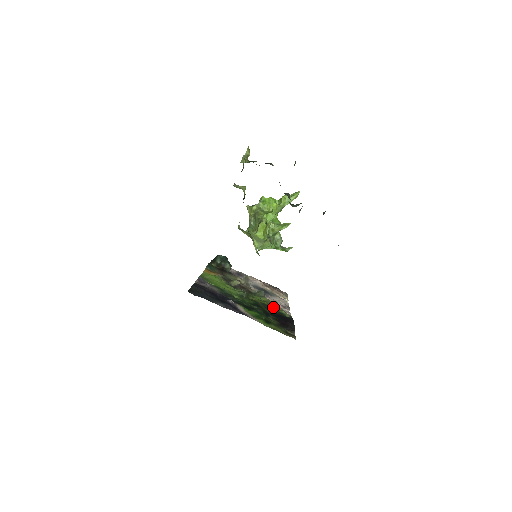
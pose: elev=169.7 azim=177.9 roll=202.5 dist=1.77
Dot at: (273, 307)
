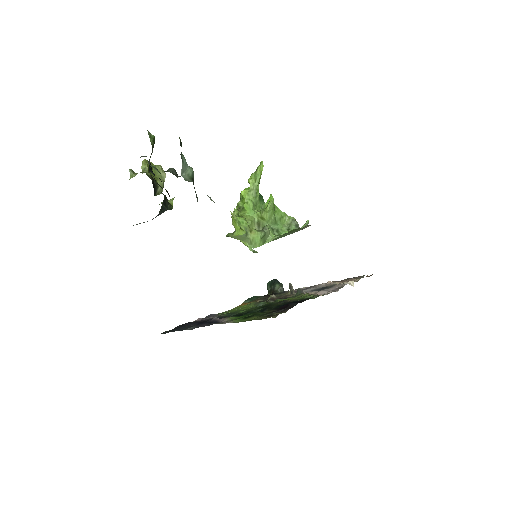
Dot at: (299, 298)
